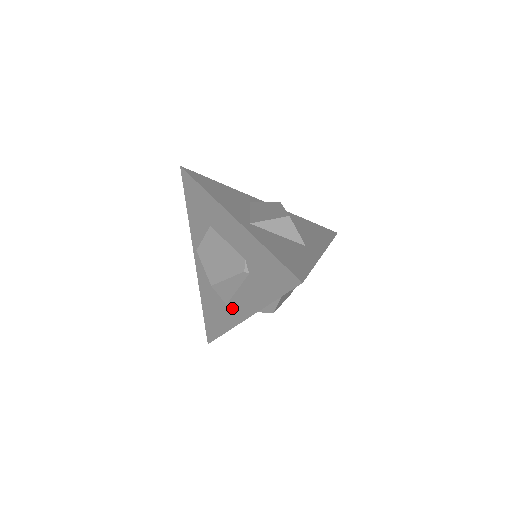
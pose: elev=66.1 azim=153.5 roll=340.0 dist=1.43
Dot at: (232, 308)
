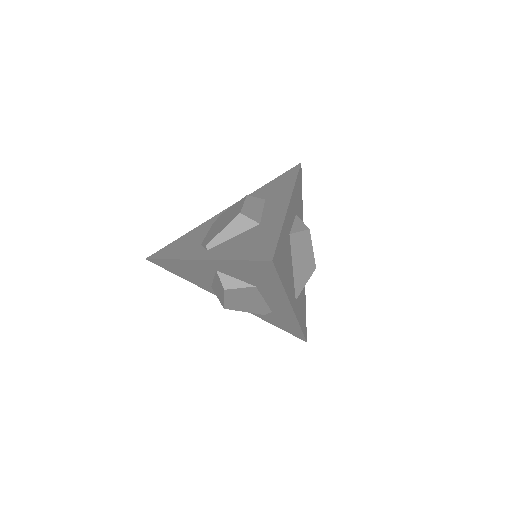
Dot at: occluded
